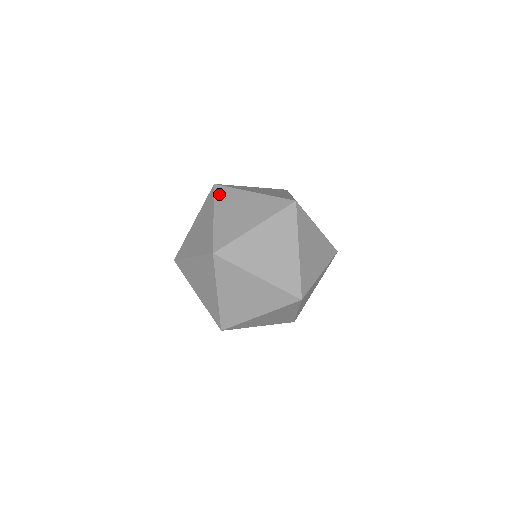
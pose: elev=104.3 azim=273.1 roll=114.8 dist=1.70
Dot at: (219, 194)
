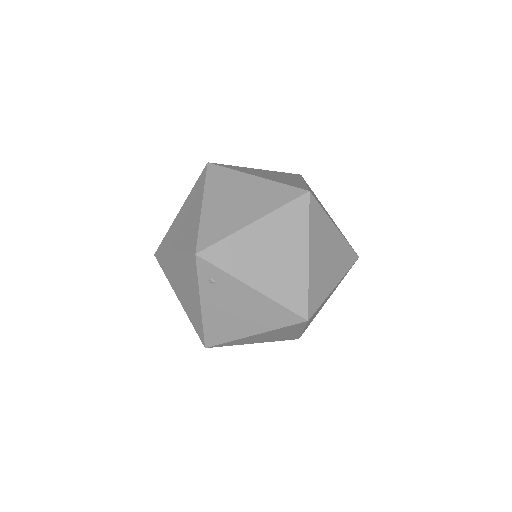
Dot at: occluded
